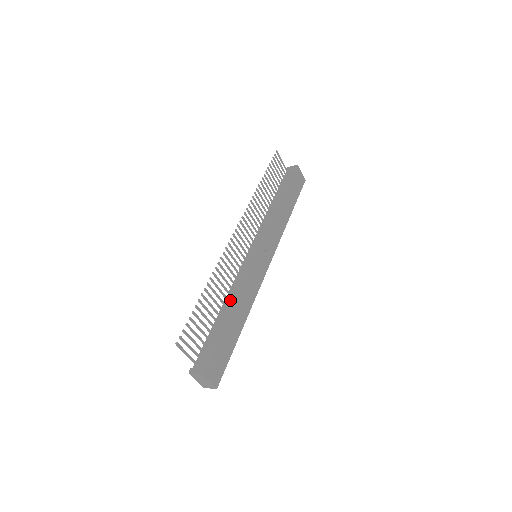
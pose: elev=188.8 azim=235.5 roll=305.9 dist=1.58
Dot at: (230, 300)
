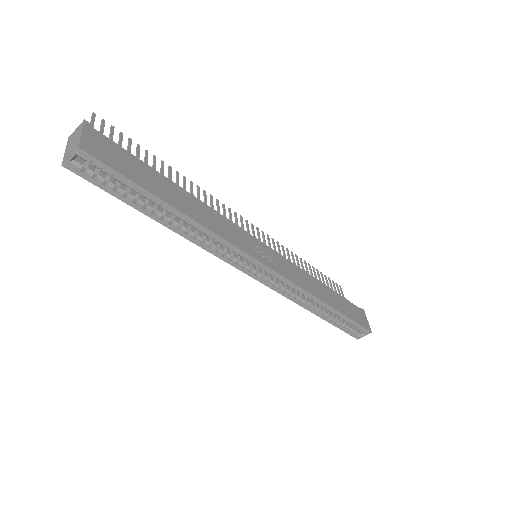
Dot at: occluded
